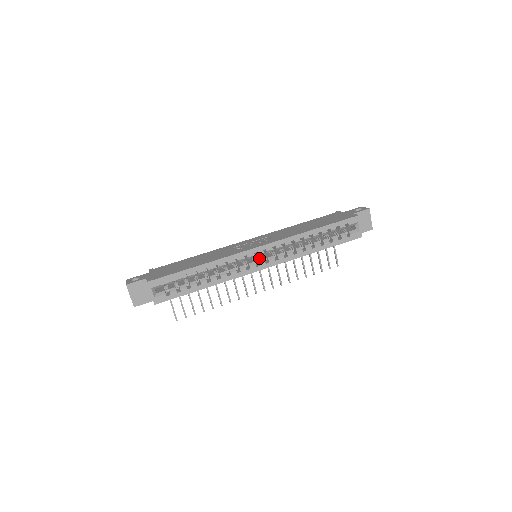
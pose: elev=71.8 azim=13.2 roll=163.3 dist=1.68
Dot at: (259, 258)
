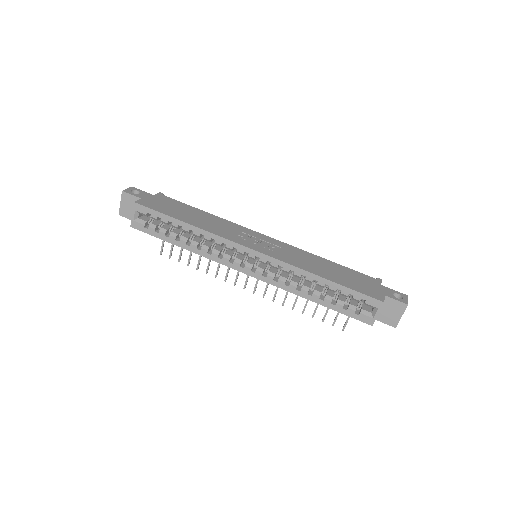
Dot at: (251, 260)
